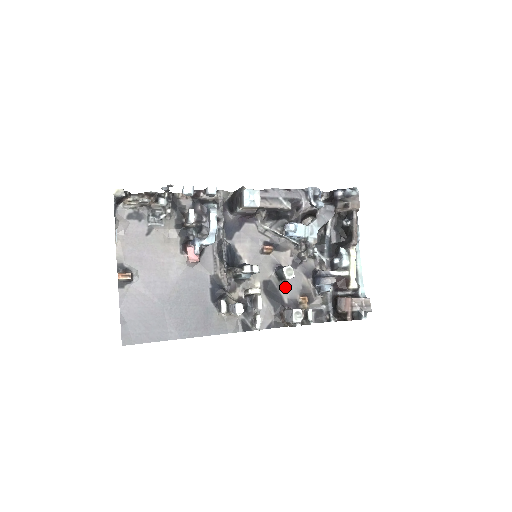
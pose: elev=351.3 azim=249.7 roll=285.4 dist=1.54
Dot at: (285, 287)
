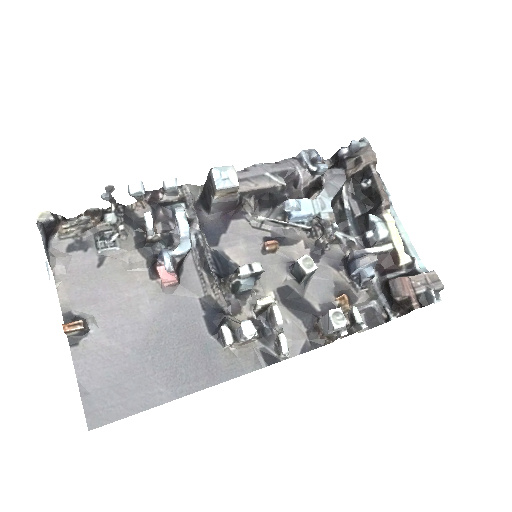
Dot at: (310, 290)
